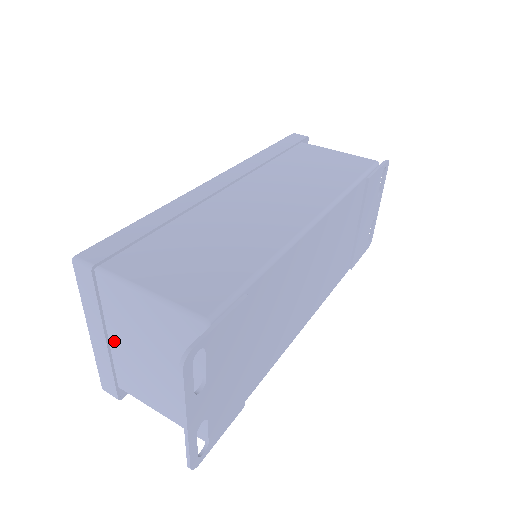
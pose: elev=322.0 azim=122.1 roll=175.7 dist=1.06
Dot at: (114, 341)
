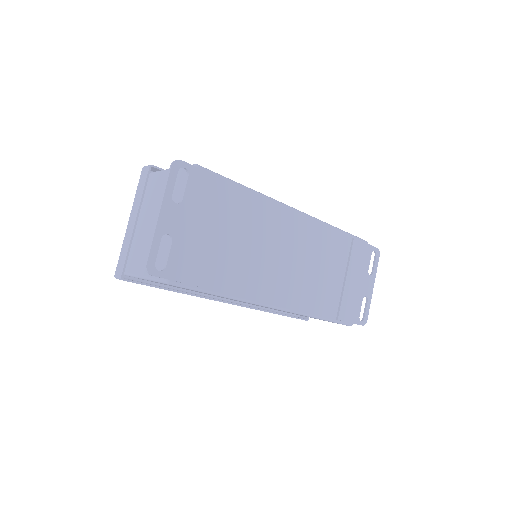
Dot at: (140, 225)
